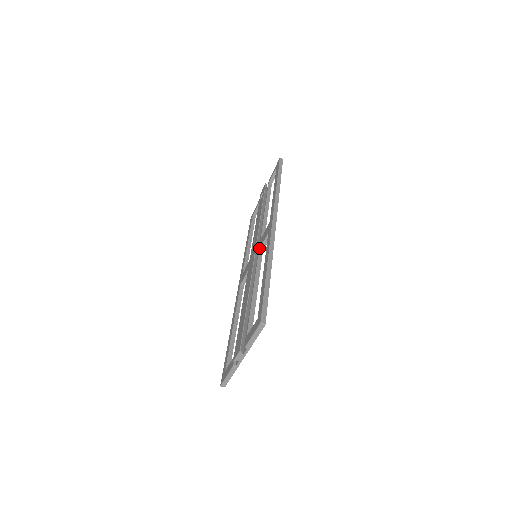
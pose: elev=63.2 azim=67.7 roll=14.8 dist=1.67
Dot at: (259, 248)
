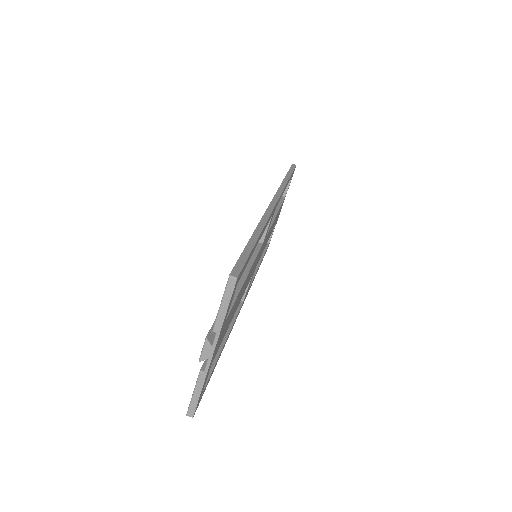
Dot at: occluded
